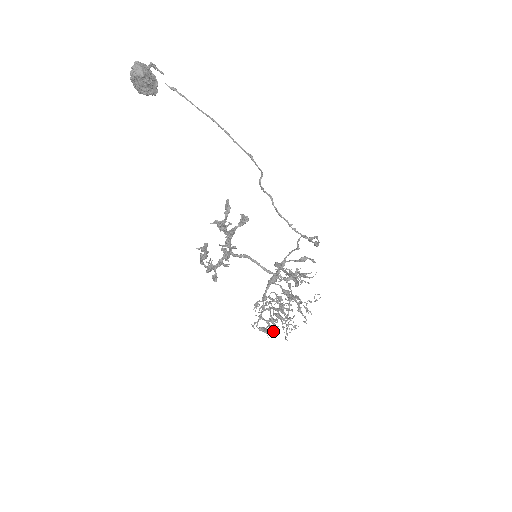
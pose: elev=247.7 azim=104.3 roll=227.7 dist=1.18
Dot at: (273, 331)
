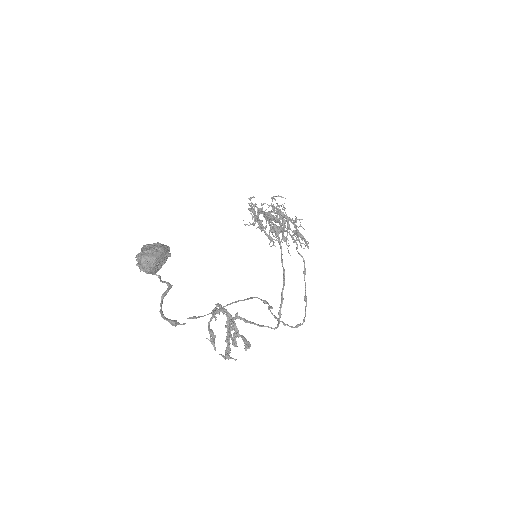
Dot at: occluded
